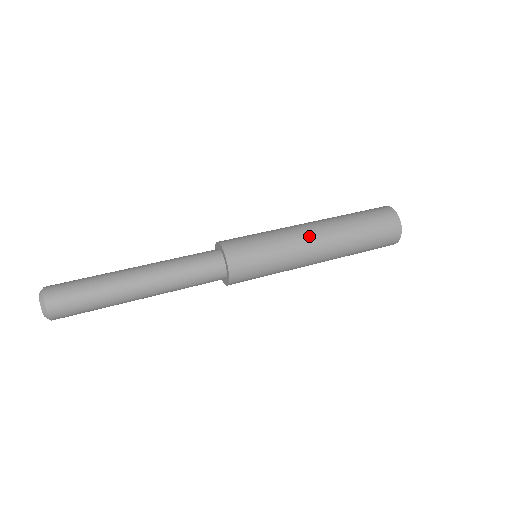
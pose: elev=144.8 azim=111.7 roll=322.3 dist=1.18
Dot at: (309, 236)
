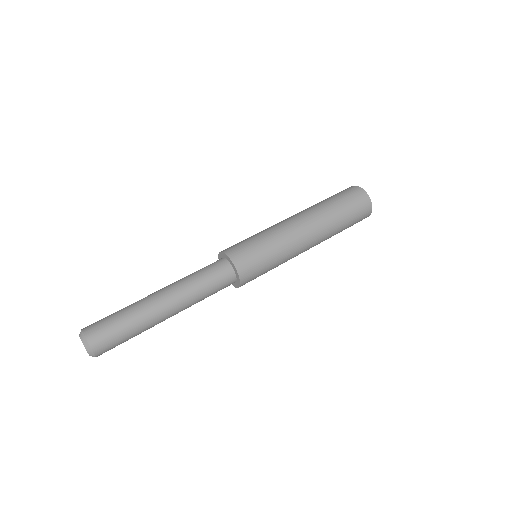
Dot at: (304, 241)
